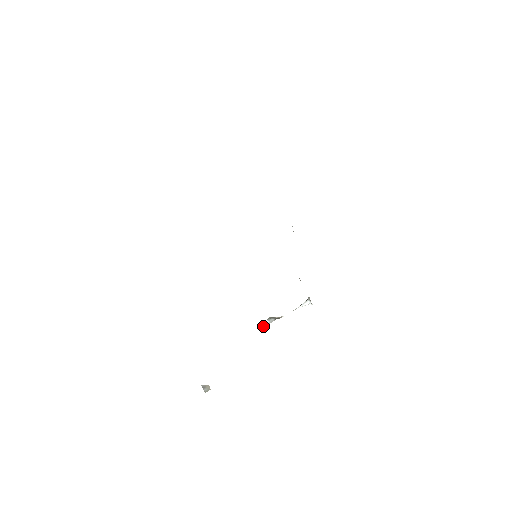
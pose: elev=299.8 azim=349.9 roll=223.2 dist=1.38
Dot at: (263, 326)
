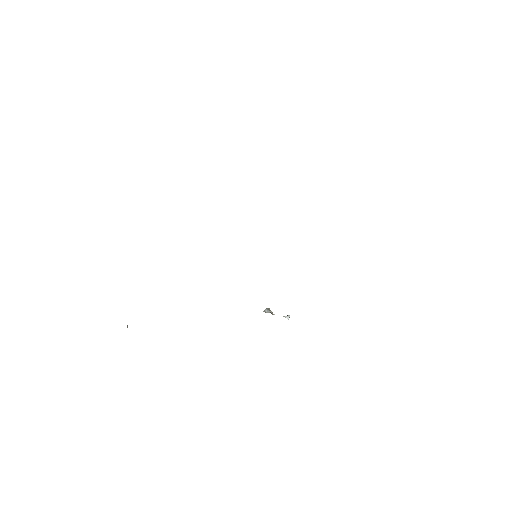
Dot at: (263, 311)
